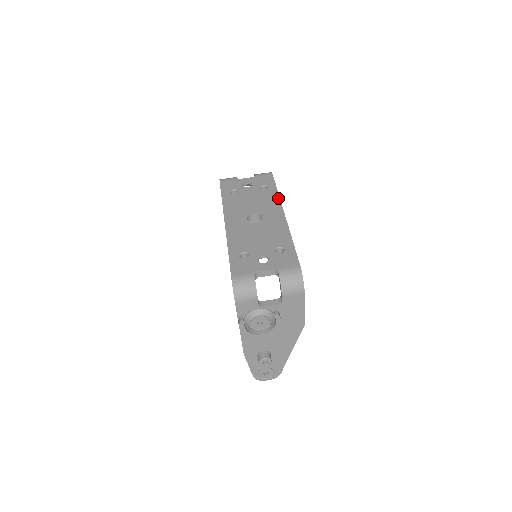
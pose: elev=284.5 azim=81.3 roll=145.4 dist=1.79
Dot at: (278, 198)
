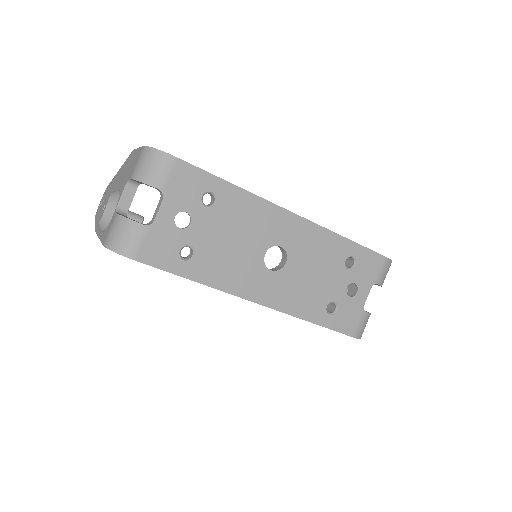
Dot at: (254, 198)
